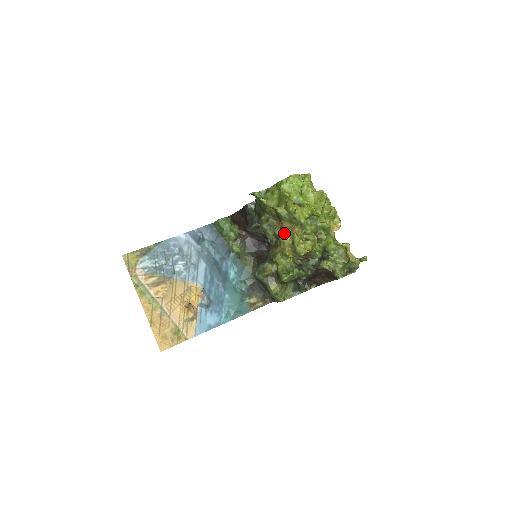
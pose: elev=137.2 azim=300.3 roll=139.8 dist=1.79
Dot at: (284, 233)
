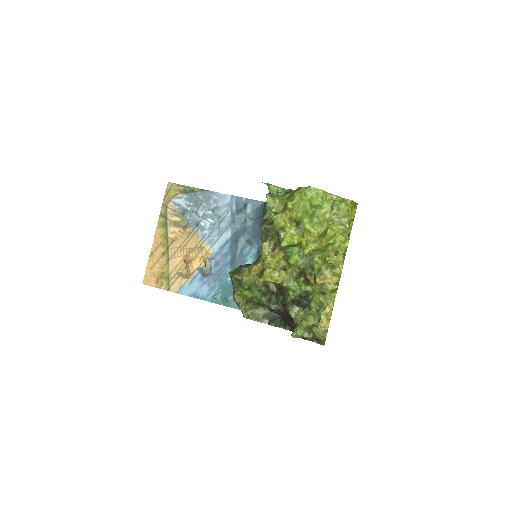
Dot at: (266, 246)
